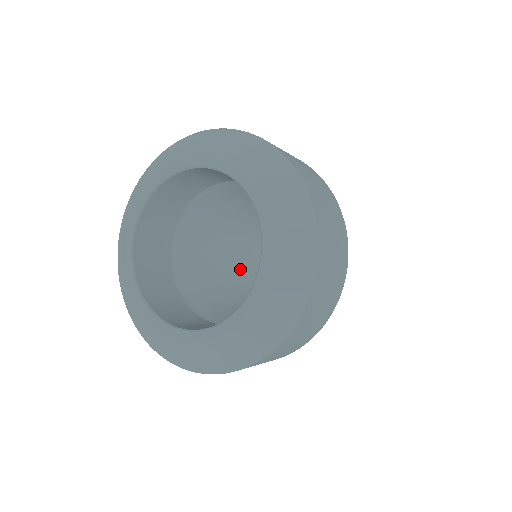
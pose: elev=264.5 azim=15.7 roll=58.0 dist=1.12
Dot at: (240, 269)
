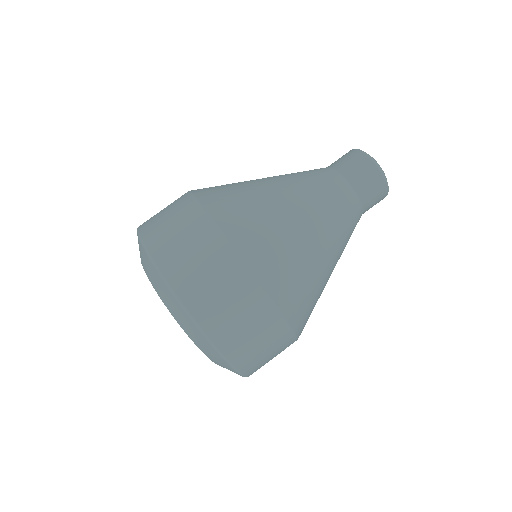
Dot at: occluded
